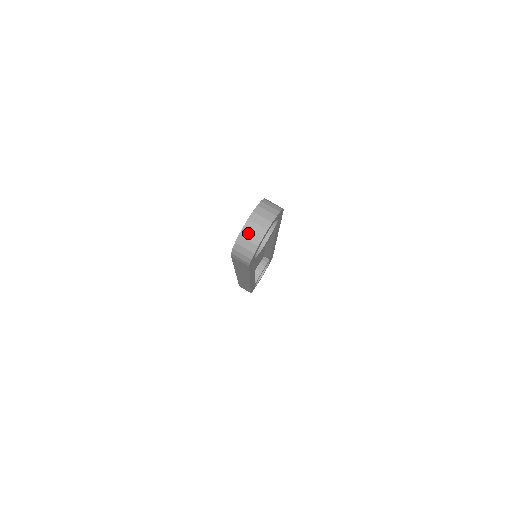
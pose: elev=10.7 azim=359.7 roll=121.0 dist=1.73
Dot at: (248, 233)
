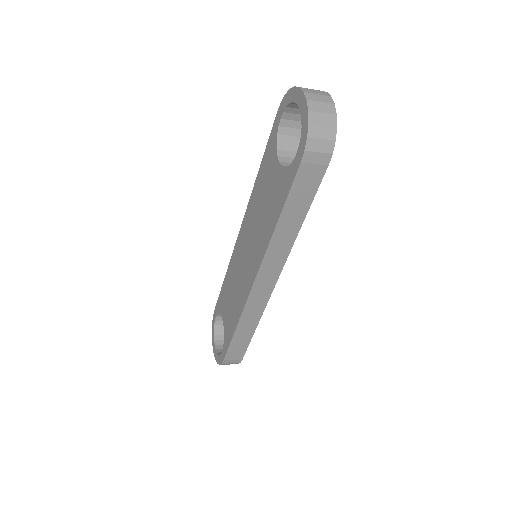
Dot at: (316, 105)
